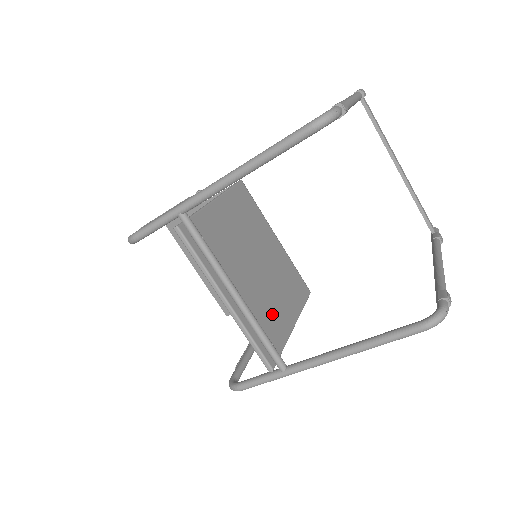
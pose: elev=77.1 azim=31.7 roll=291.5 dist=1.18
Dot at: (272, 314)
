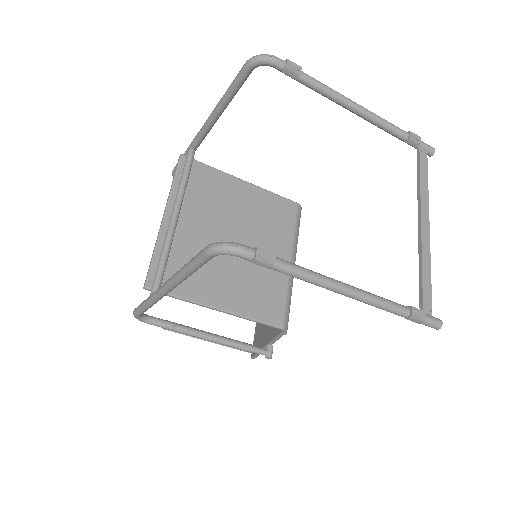
Dot at: (202, 272)
